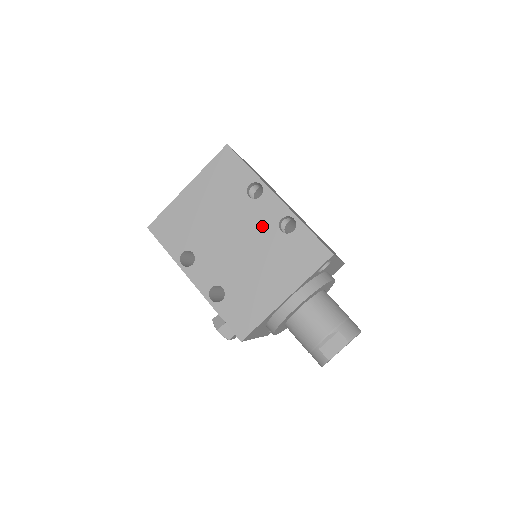
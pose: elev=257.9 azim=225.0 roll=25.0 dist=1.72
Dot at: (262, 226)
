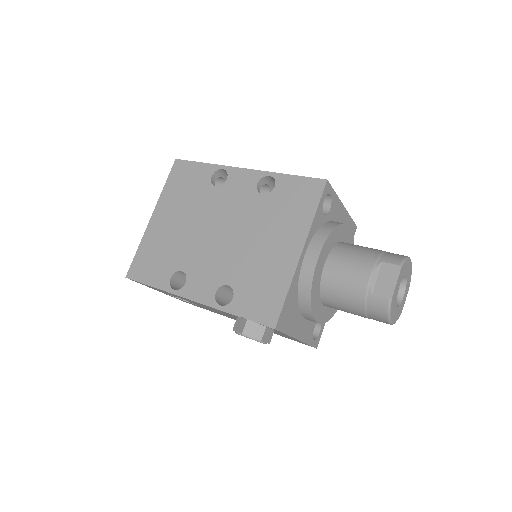
Dot at: (241, 202)
